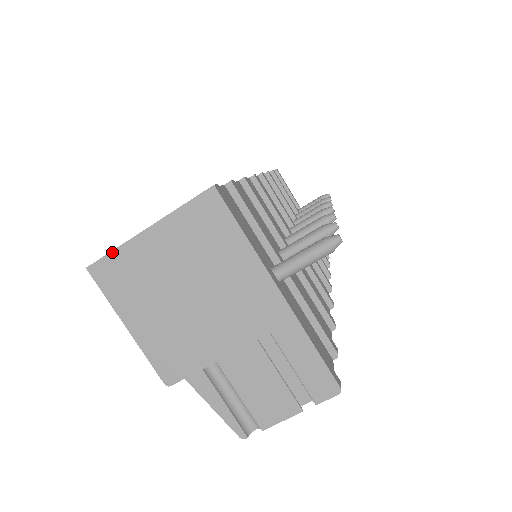
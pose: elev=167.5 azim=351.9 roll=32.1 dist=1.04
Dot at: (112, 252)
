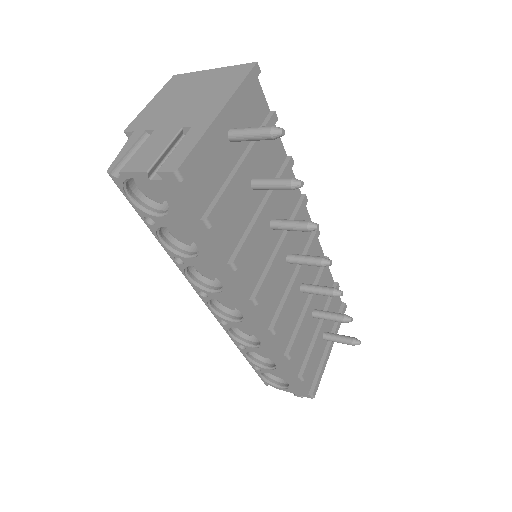
Dot at: (190, 73)
